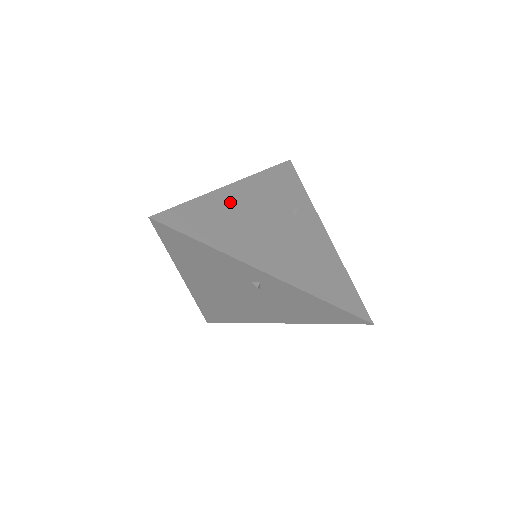
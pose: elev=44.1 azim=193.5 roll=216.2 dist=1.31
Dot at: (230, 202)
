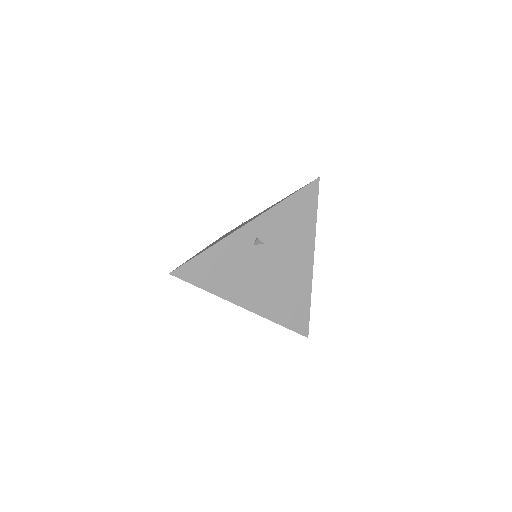
Dot at: occluded
